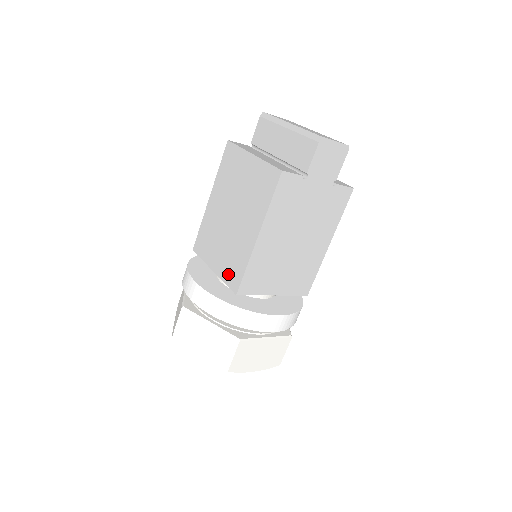
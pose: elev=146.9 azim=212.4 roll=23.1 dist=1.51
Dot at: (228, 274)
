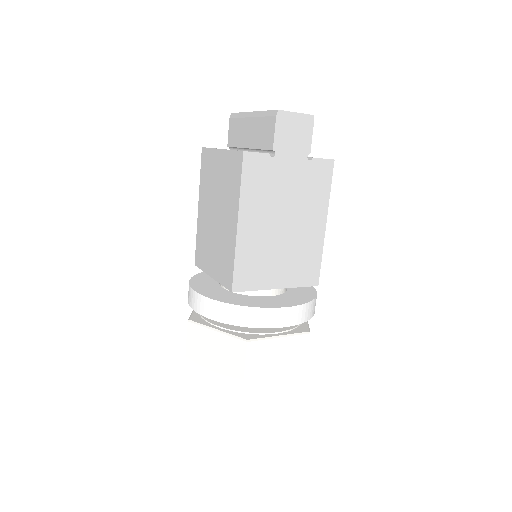
Dot at: (222, 274)
